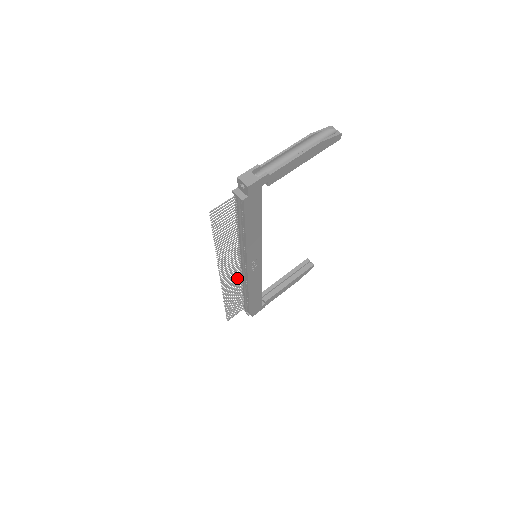
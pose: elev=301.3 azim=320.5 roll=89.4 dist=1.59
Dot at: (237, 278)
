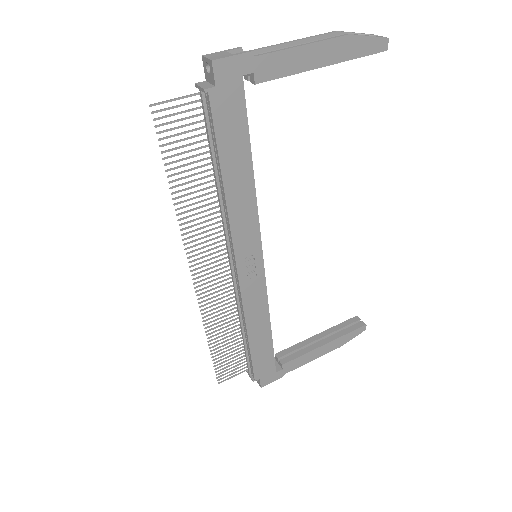
Dot at: occluded
